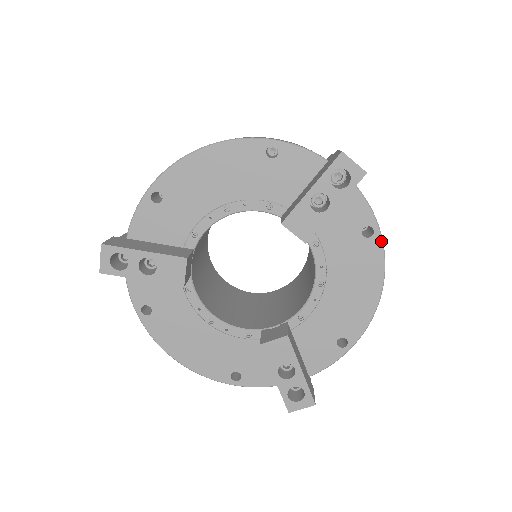
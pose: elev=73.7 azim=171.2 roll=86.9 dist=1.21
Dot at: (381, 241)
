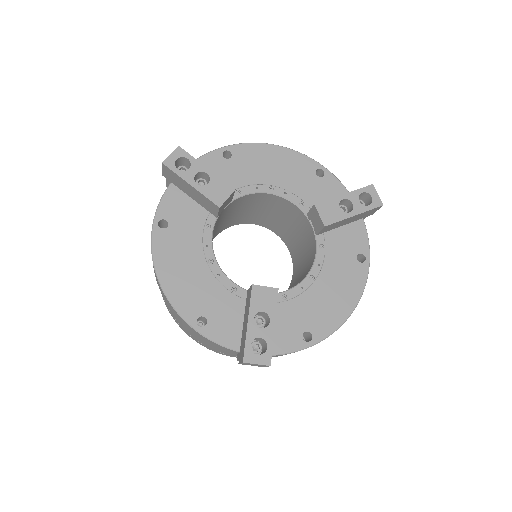
Dot at: (368, 269)
